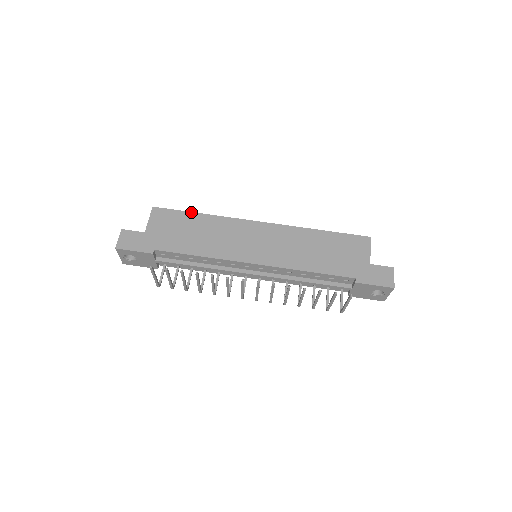
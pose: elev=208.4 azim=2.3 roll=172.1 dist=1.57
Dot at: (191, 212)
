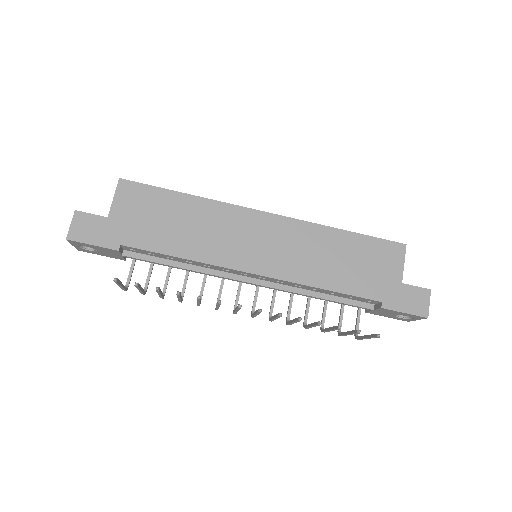
Dot at: (173, 191)
